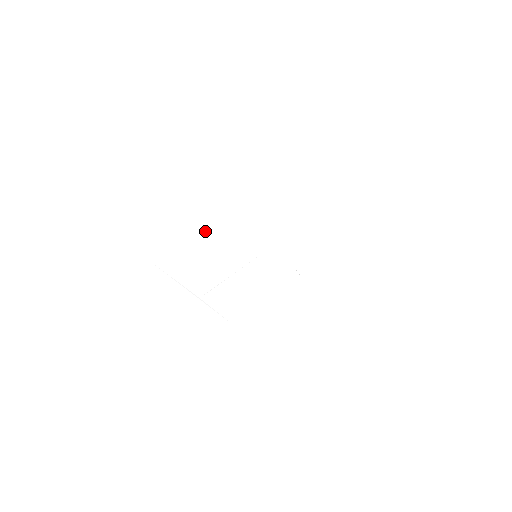
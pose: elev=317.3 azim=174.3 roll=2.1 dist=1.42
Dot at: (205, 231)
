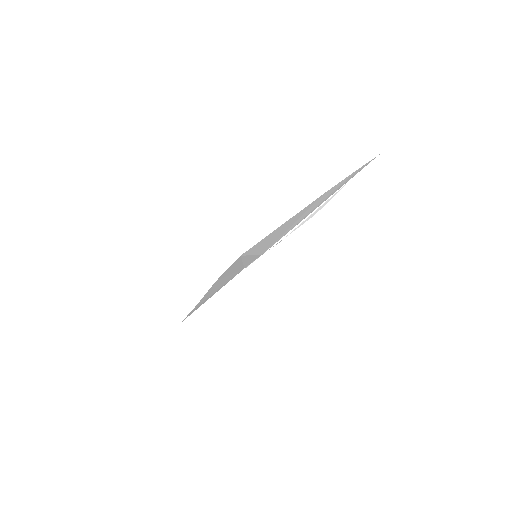
Dot at: (205, 300)
